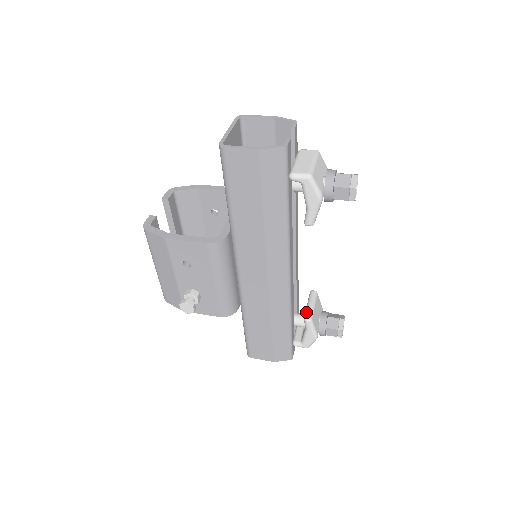
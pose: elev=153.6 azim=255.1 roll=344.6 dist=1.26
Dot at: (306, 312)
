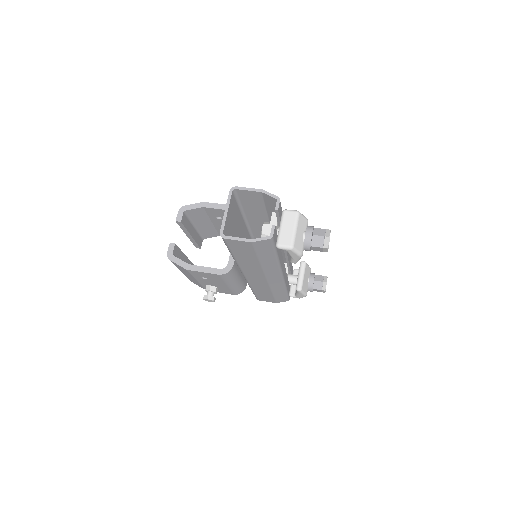
Dot at: (297, 283)
